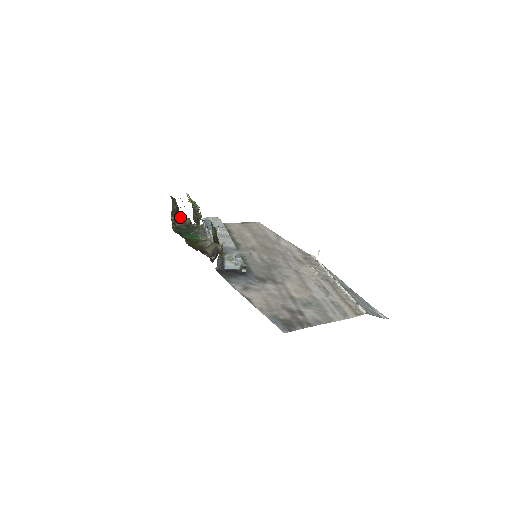
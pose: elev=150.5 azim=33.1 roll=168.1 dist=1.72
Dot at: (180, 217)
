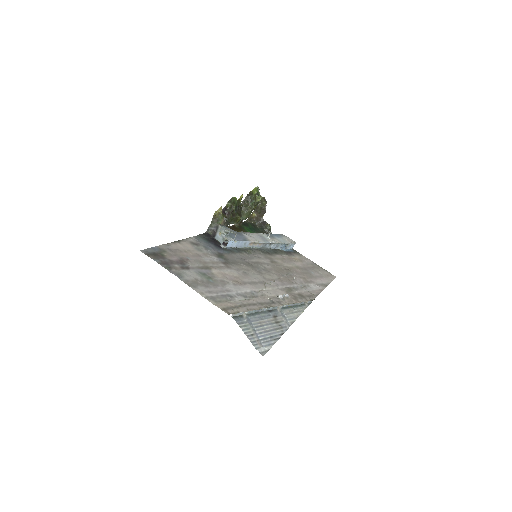
Dot at: occluded
